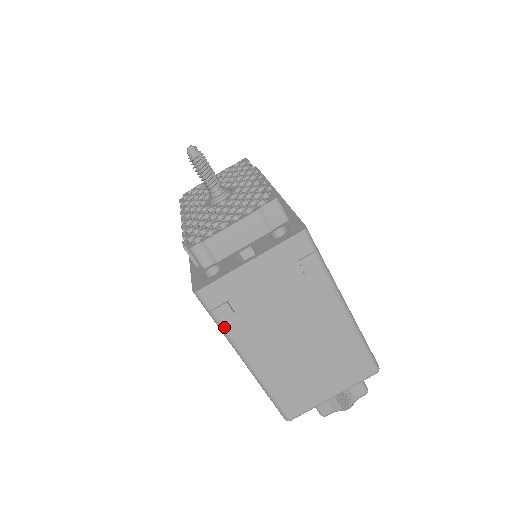
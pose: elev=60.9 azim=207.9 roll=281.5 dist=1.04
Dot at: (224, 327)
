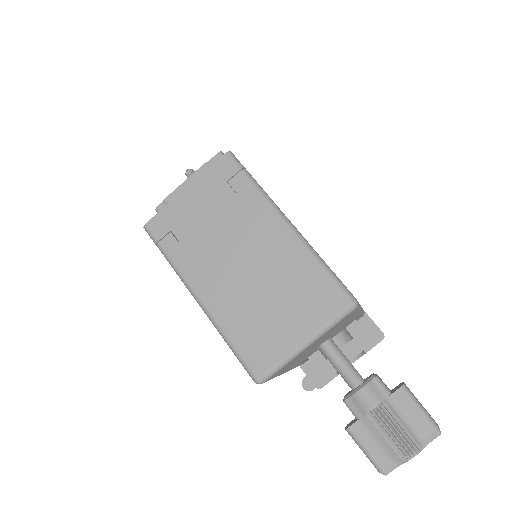
Dot at: (171, 258)
